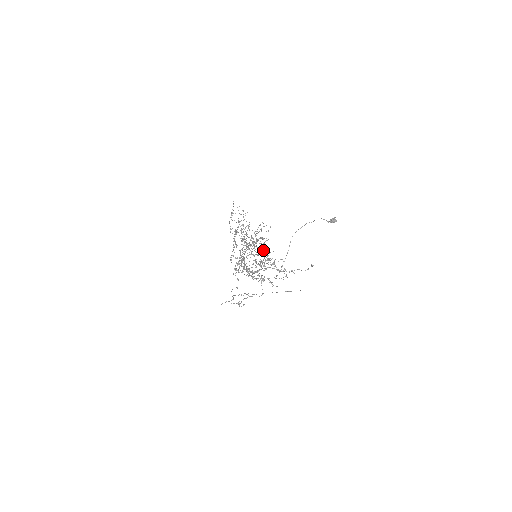
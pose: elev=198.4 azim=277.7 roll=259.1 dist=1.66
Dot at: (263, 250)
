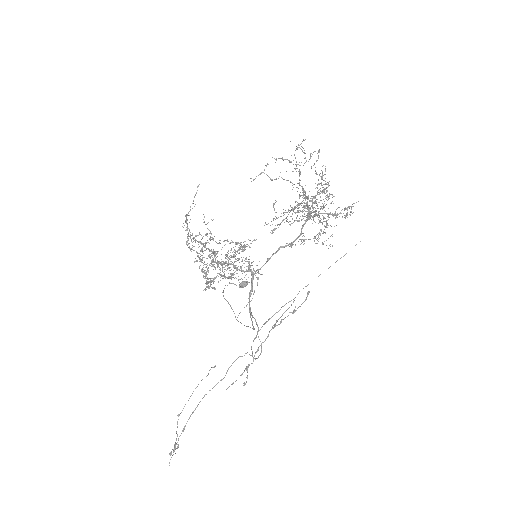
Dot at: occluded
